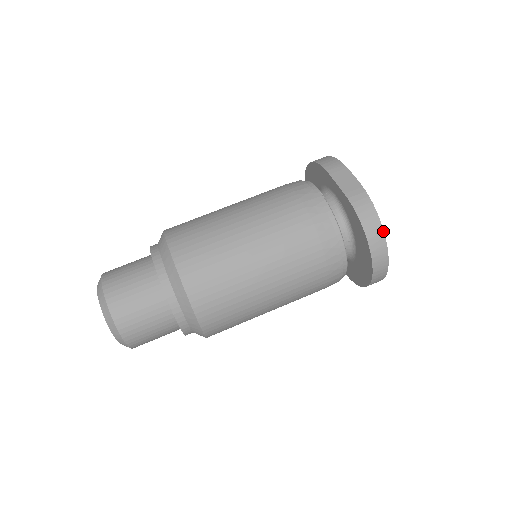
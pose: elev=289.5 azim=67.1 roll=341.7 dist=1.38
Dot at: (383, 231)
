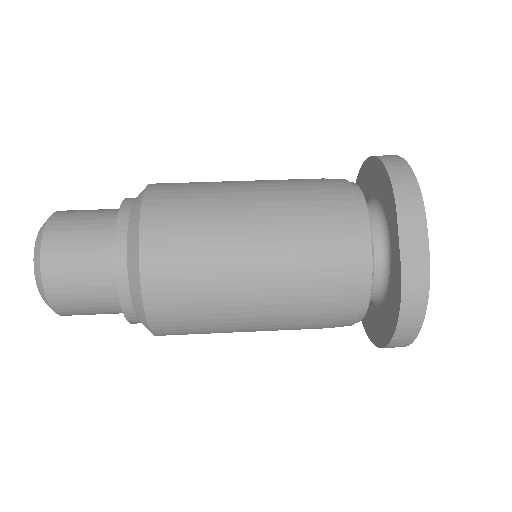
Dot at: (421, 327)
